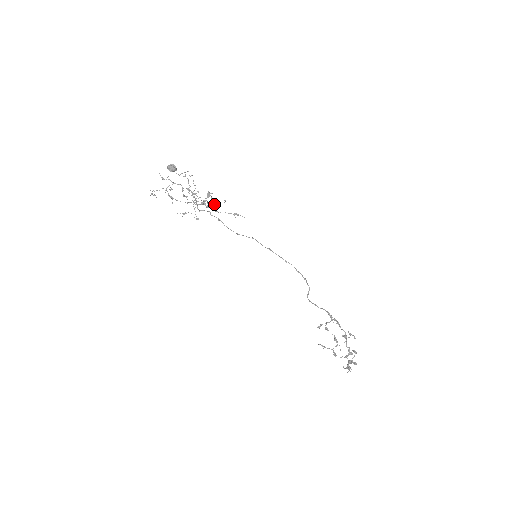
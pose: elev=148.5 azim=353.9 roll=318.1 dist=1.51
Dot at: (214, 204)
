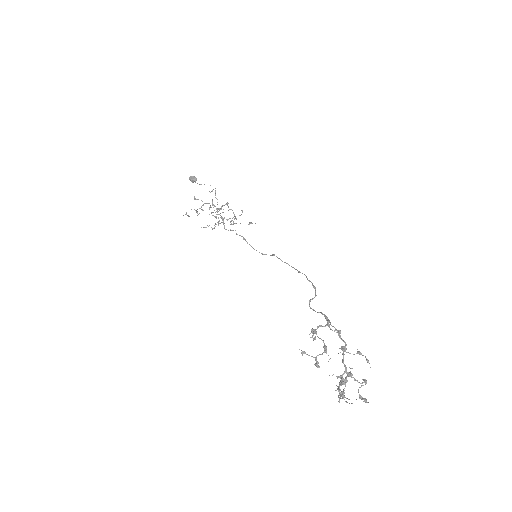
Dot at: (236, 219)
